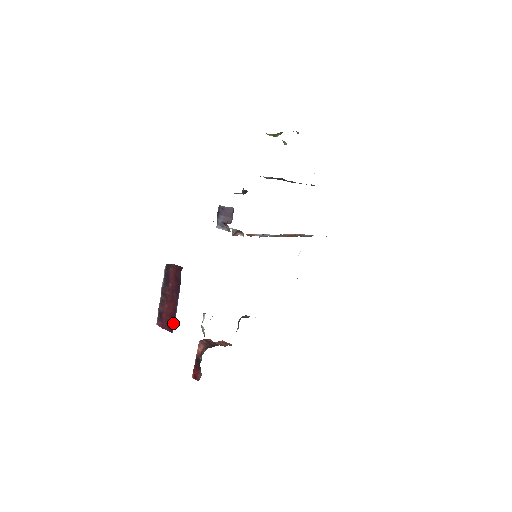
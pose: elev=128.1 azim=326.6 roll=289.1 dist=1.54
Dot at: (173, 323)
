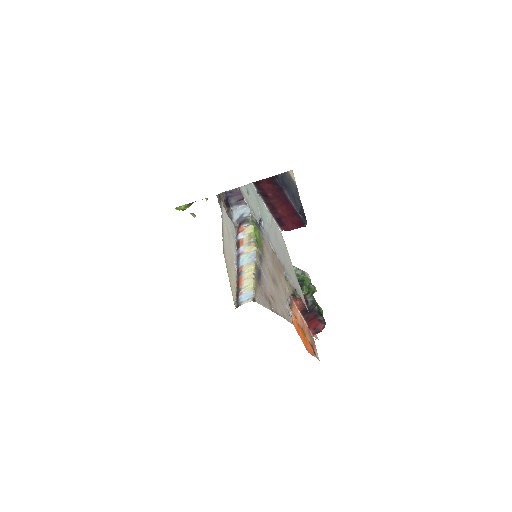
Dot at: (299, 218)
